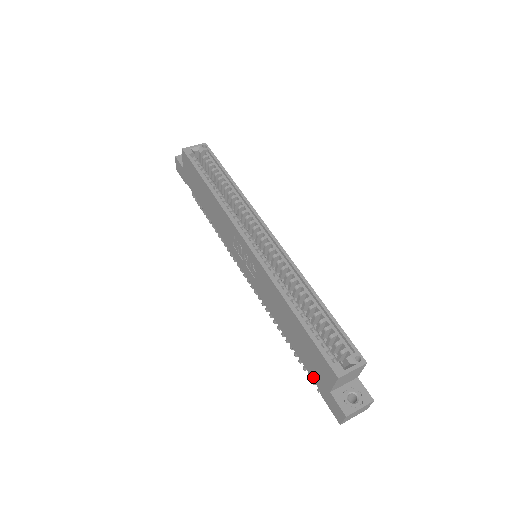
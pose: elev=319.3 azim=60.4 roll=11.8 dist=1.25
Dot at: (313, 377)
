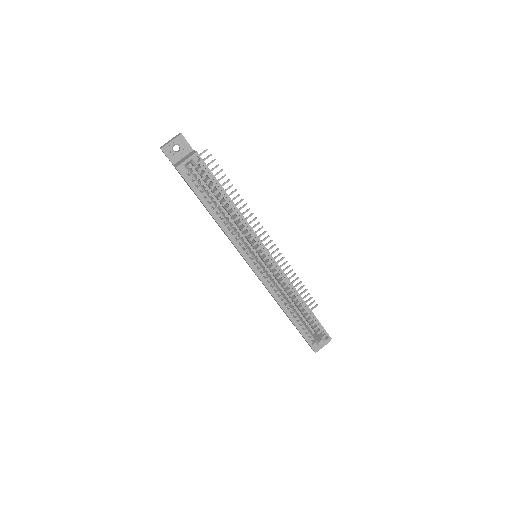
Dot at: occluded
